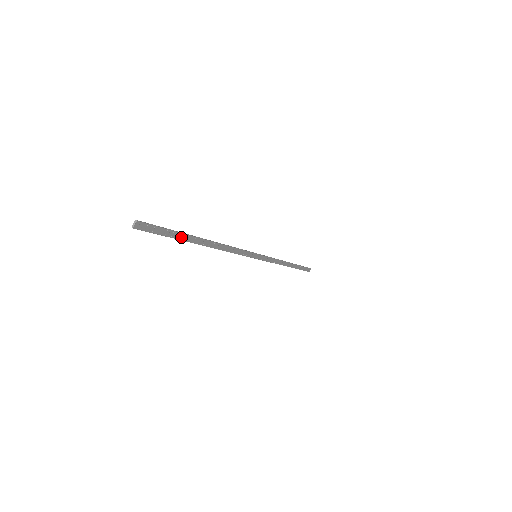
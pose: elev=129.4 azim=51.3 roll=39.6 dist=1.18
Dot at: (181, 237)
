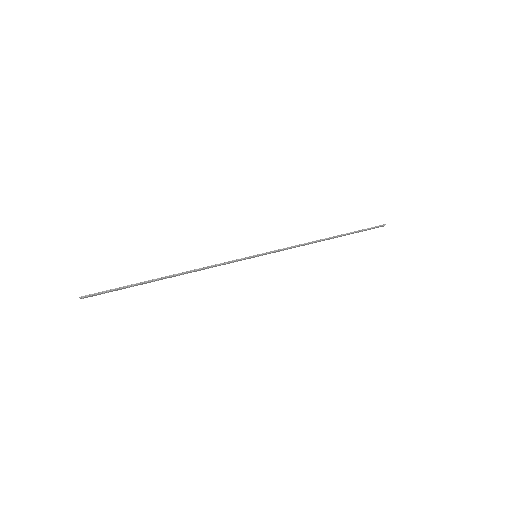
Dot at: (135, 285)
